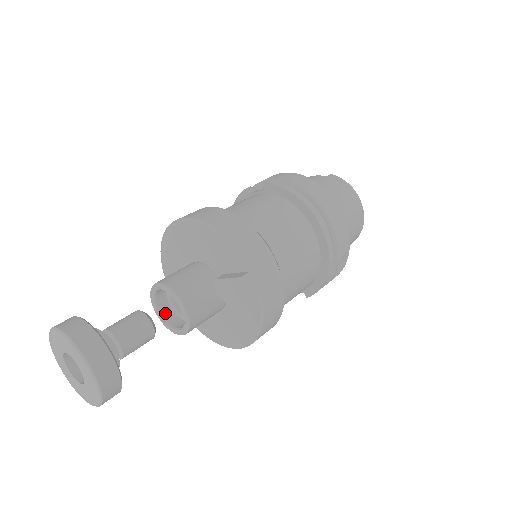
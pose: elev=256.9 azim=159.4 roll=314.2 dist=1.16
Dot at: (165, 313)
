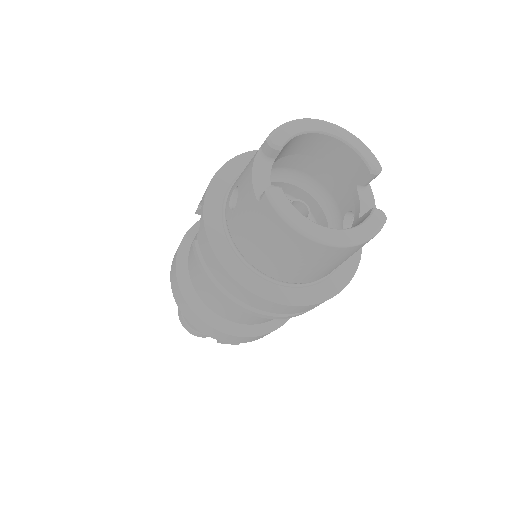
Dot at: occluded
